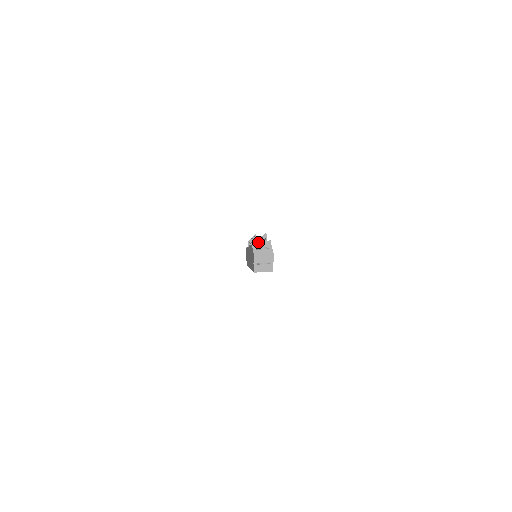
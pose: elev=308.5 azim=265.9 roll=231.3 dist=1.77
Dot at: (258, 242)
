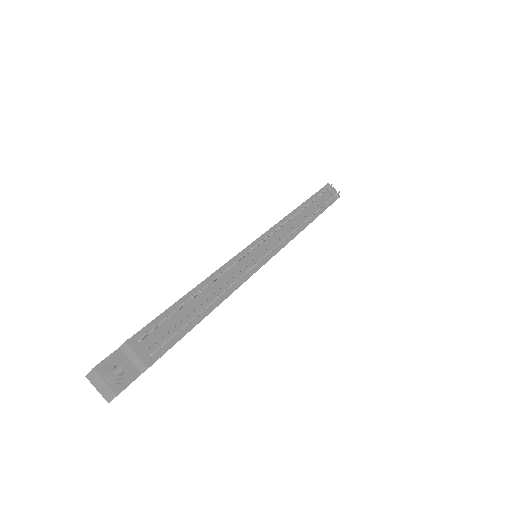
Dot at: (132, 350)
